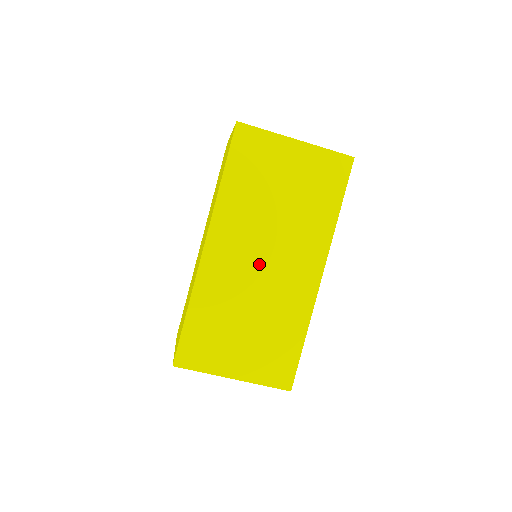
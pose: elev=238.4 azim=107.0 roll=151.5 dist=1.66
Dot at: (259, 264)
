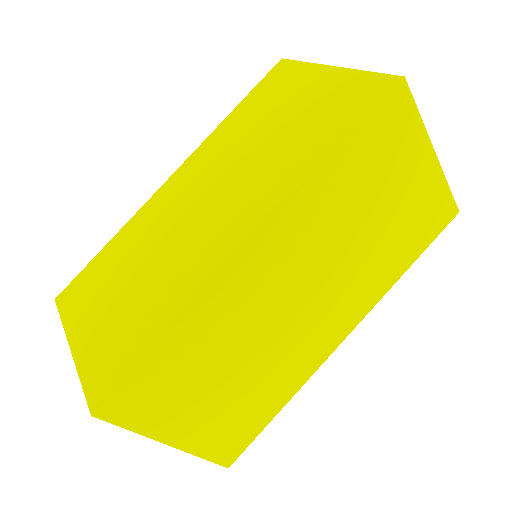
Dot at: (297, 300)
